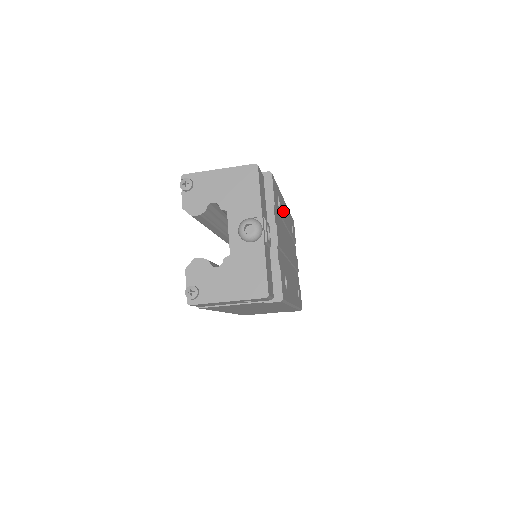
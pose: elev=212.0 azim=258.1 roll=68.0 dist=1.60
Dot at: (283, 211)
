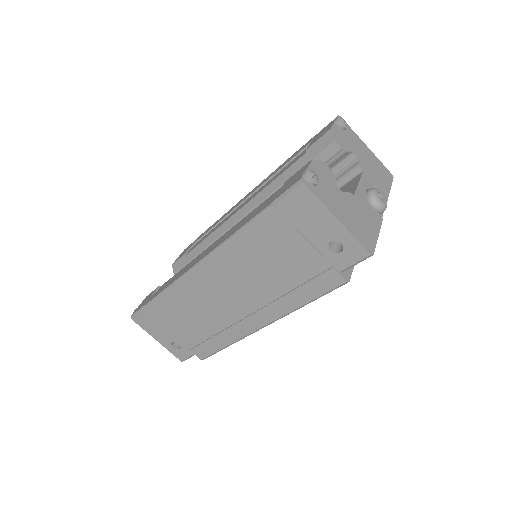
Dot at: occluded
